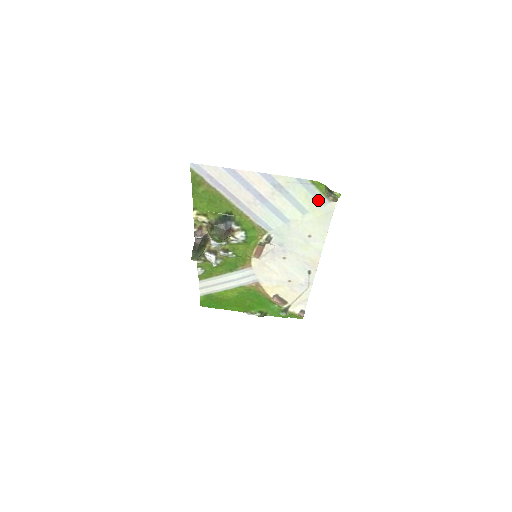
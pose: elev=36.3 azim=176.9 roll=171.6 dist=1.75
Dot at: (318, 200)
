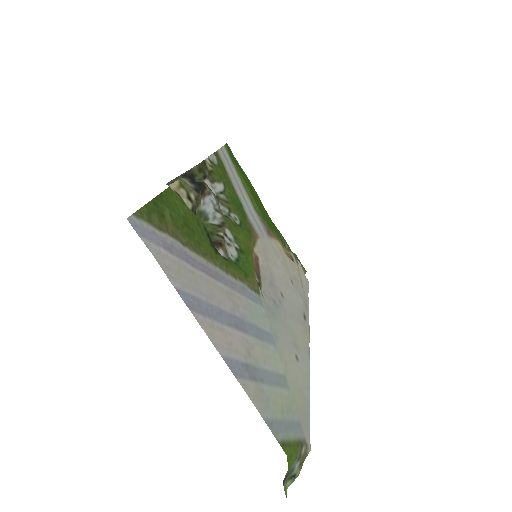
Dot at: (295, 422)
